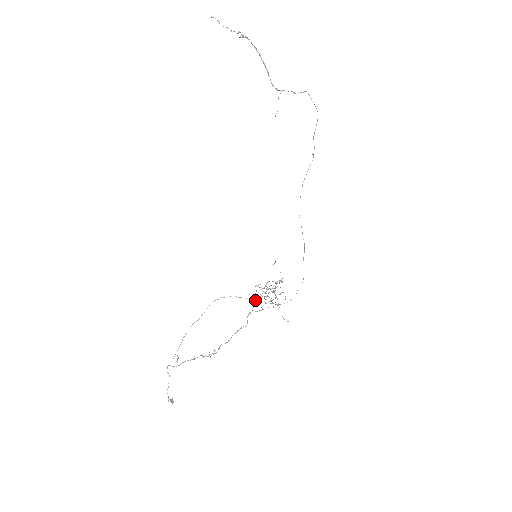
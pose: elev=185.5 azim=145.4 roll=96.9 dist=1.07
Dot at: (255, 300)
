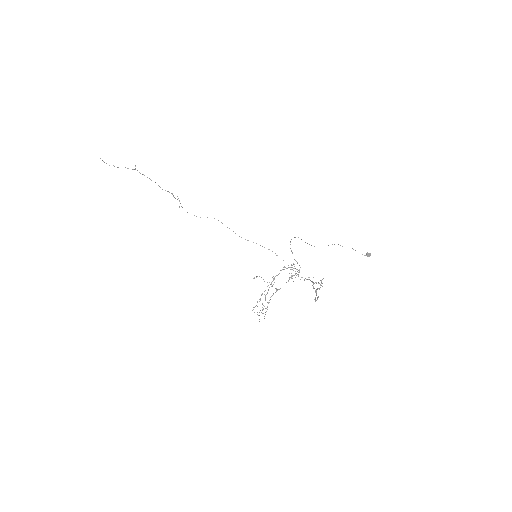
Dot at: occluded
